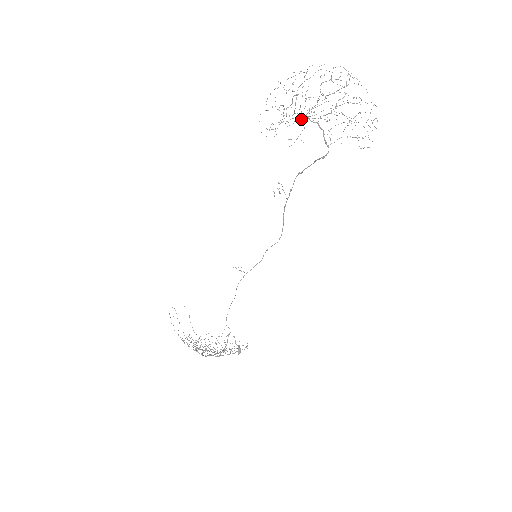
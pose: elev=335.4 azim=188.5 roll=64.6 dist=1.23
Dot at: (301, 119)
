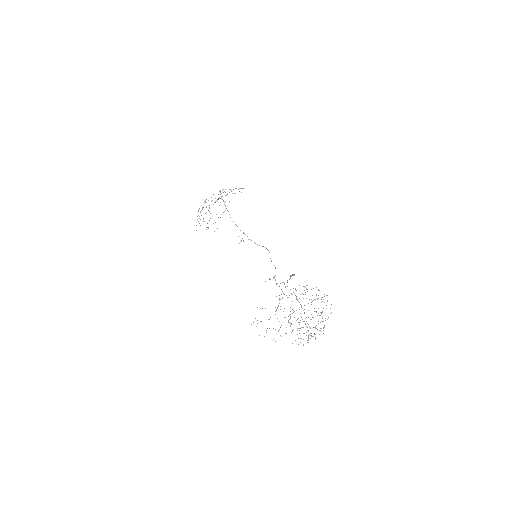
Dot at: occluded
